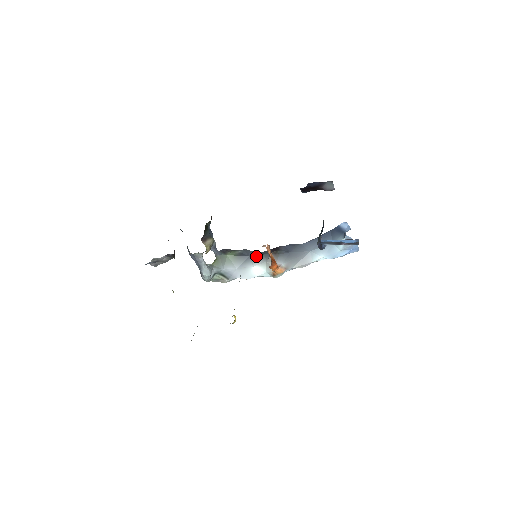
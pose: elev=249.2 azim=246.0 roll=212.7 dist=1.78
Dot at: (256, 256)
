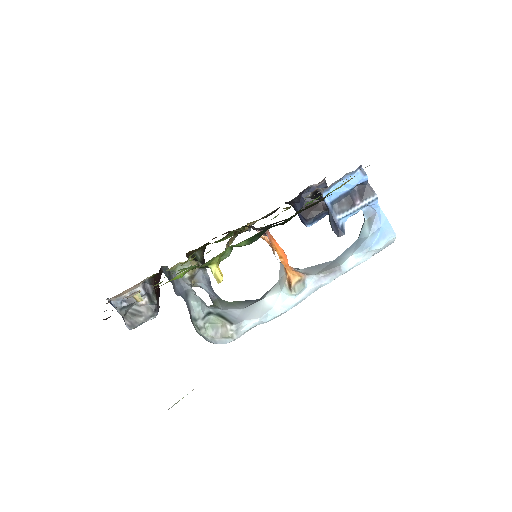
Dot at: occluded
